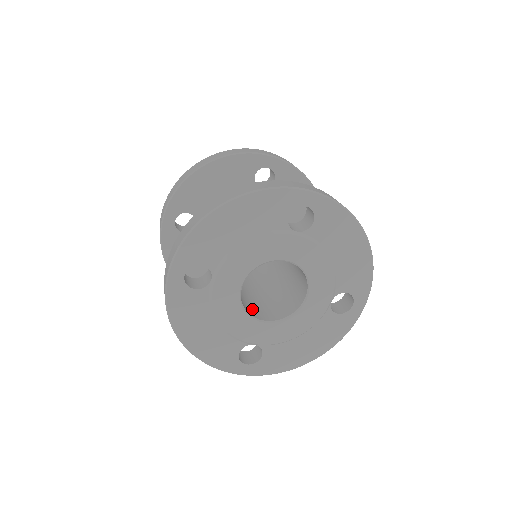
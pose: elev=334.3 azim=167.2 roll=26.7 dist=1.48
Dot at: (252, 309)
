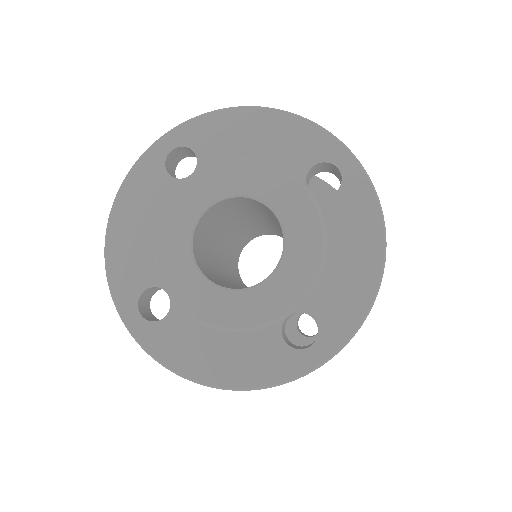
Dot at: occluded
